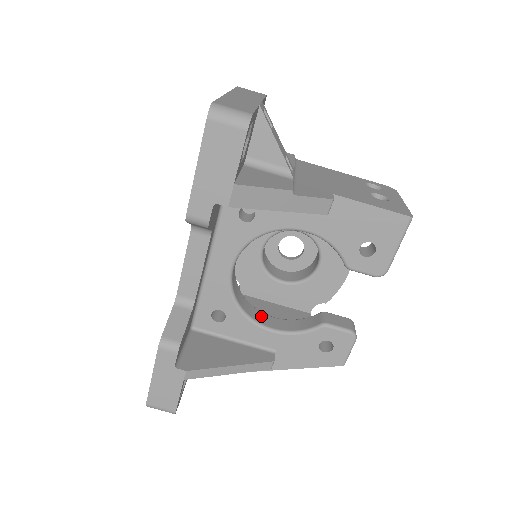
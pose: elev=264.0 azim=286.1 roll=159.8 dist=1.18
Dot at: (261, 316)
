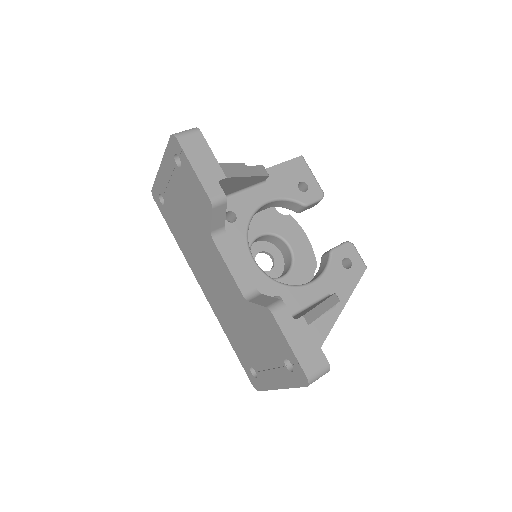
Dot at: occluded
